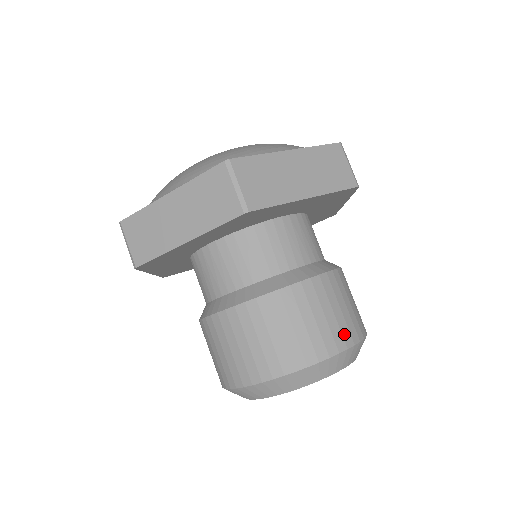
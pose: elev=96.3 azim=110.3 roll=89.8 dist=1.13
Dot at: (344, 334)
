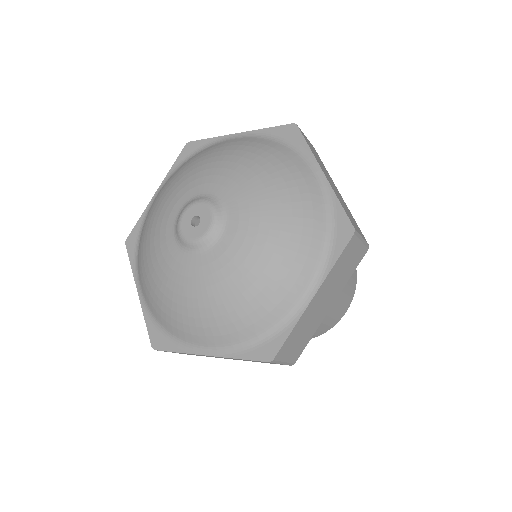
Dot at: (347, 303)
